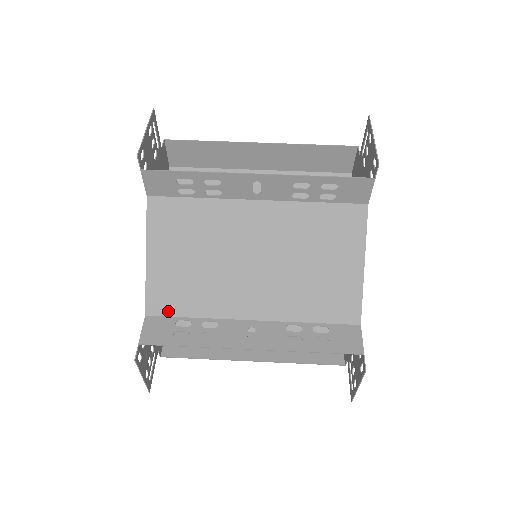
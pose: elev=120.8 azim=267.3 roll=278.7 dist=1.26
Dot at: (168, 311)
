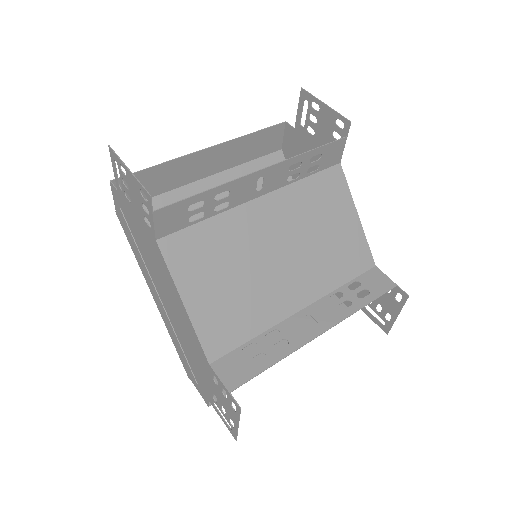
Dot at: (228, 346)
